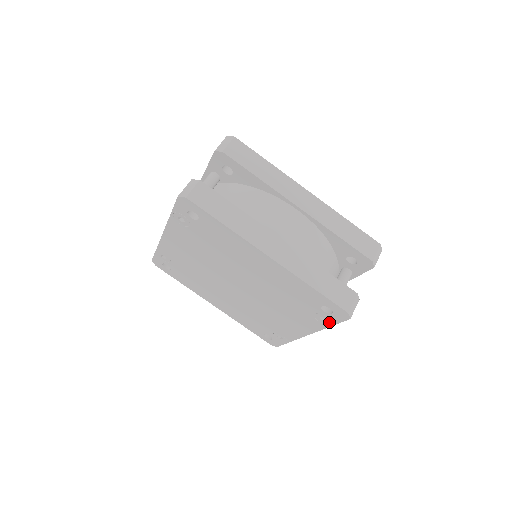
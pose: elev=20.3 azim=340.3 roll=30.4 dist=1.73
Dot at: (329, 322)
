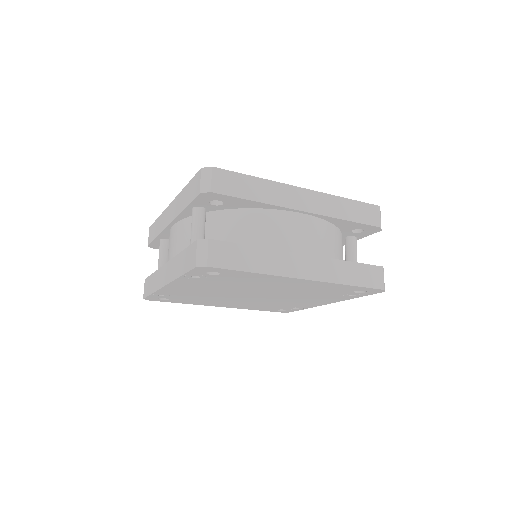
Dot at: (359, 296)
